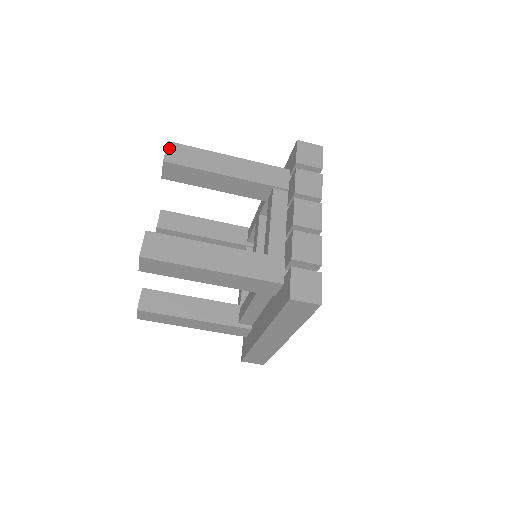
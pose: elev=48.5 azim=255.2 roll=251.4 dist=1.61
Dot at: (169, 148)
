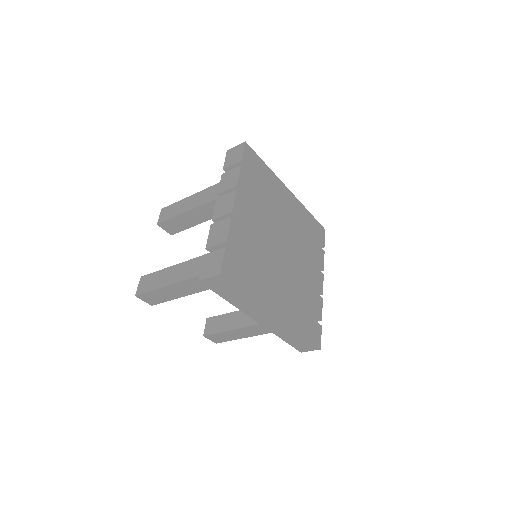
Dot at: (161, 213)
